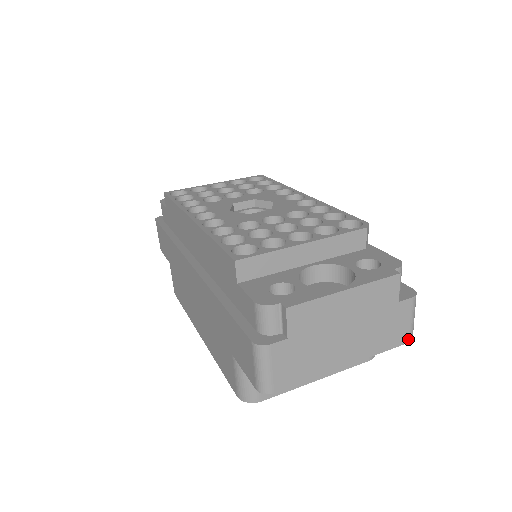
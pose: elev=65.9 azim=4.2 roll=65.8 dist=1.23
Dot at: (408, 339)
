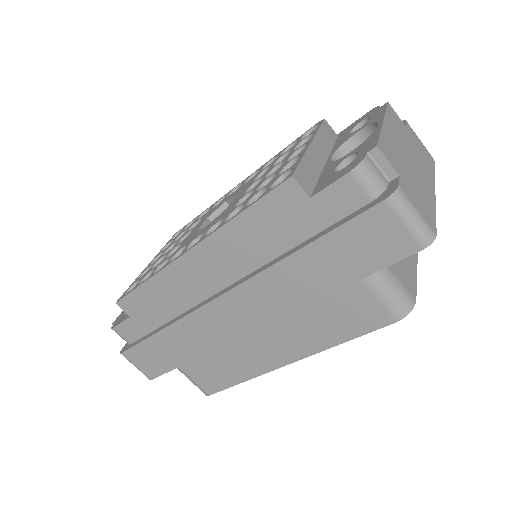
Dot at: (432, 157)
